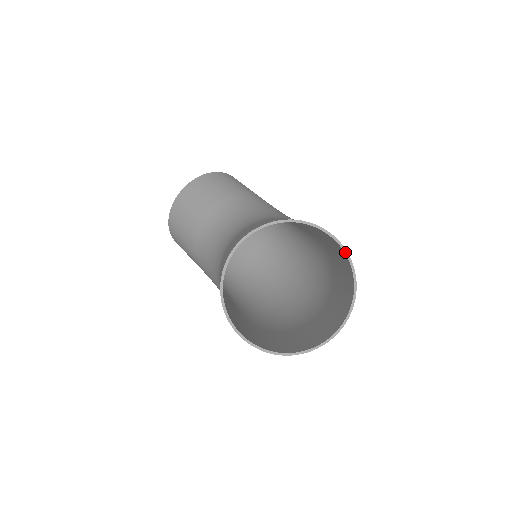
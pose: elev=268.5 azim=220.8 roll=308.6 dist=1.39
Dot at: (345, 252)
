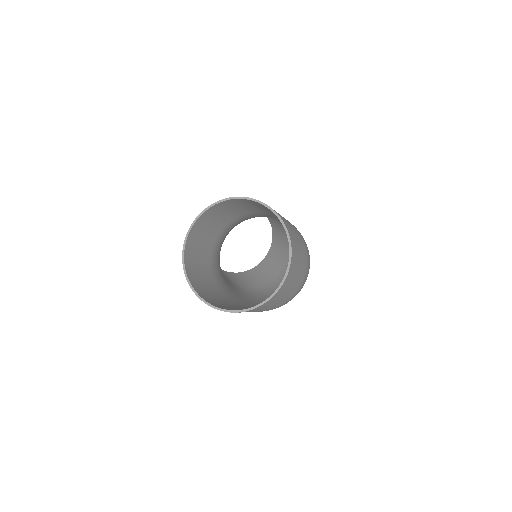
Dot at: (276, 215)
